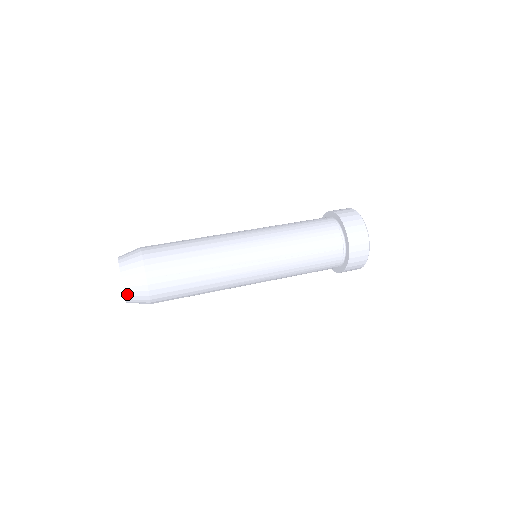
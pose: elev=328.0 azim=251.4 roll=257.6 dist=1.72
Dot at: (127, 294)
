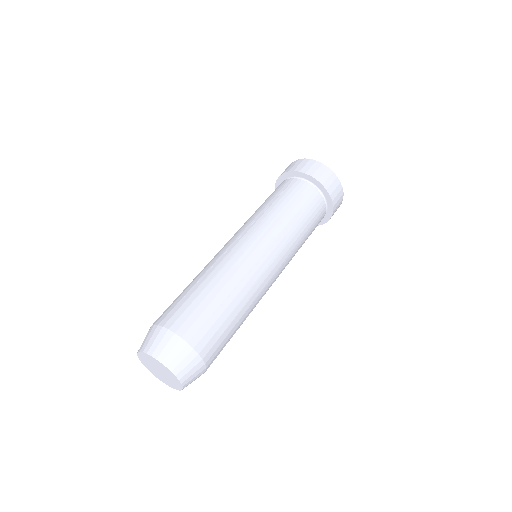
Dot at: occluded
